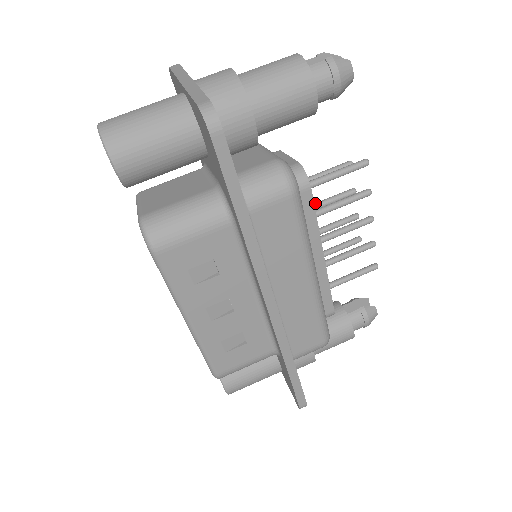
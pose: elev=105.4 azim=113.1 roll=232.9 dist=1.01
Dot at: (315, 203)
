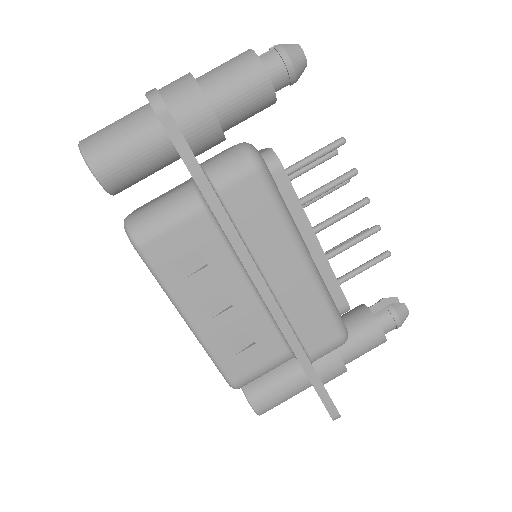
Dot at: occluded
